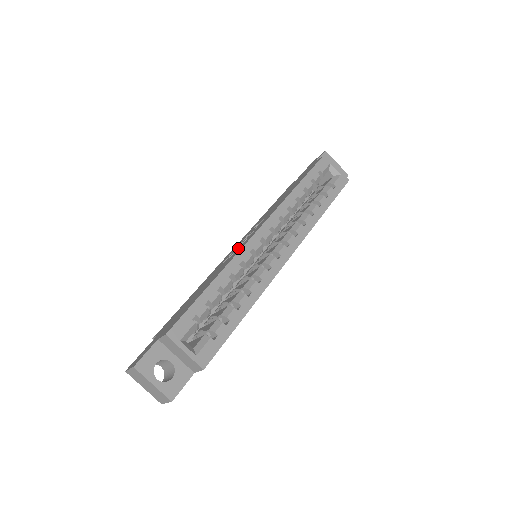
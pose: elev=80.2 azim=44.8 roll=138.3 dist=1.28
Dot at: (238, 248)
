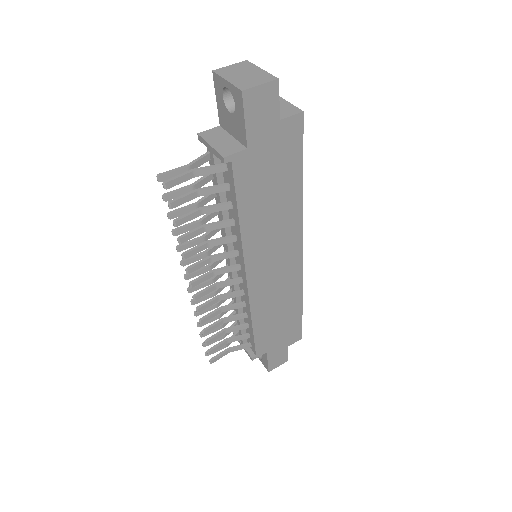
Dot at: occluded
